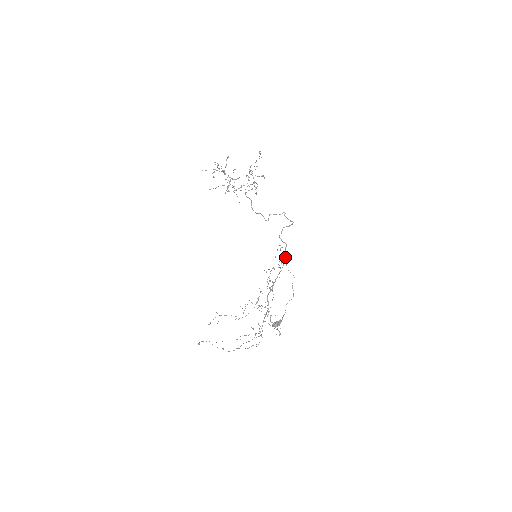
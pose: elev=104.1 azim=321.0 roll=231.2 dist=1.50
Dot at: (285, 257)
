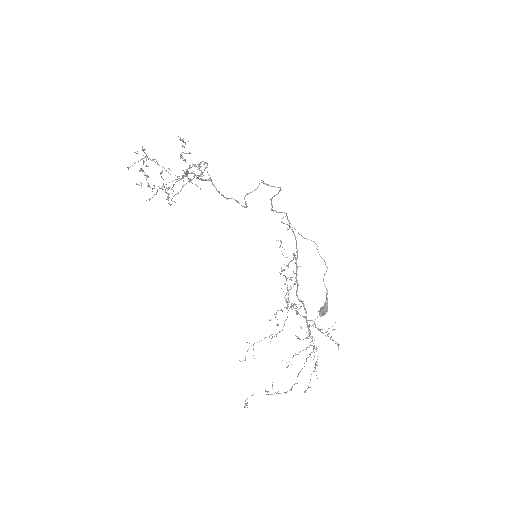
Dot at: (293, 233)
